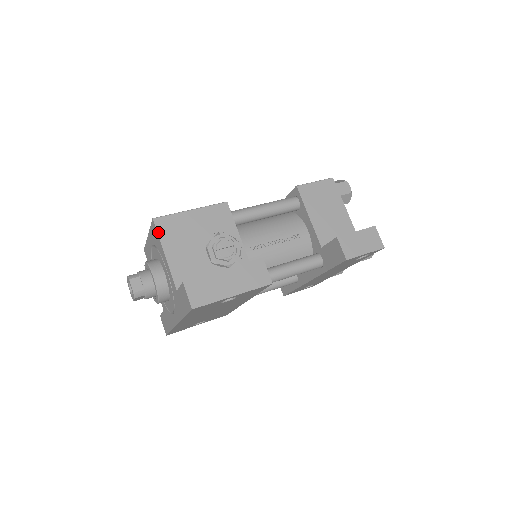
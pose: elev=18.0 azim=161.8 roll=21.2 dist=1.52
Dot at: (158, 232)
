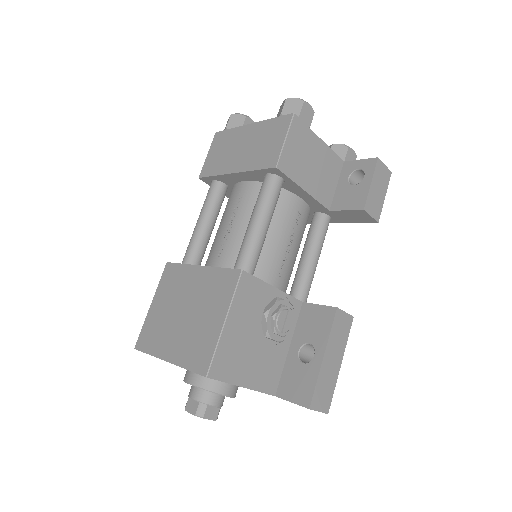
Dot at: (222, 381)
